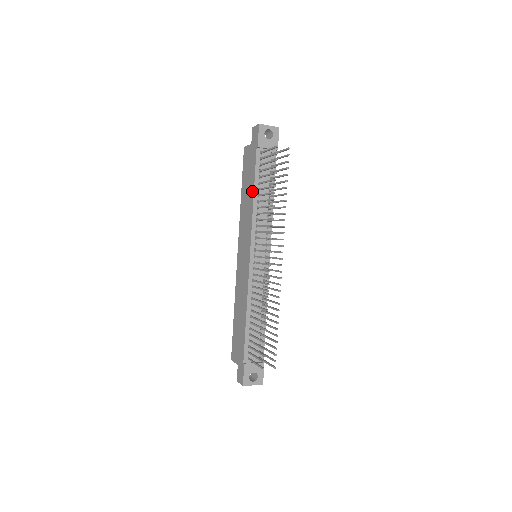
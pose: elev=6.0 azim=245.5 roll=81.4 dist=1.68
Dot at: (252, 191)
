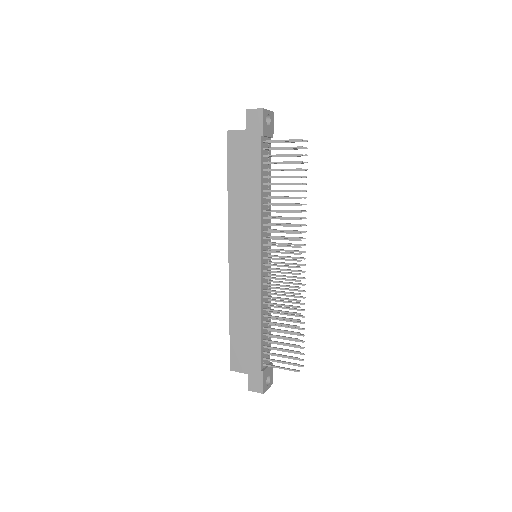
Dot at: (257, 186)
